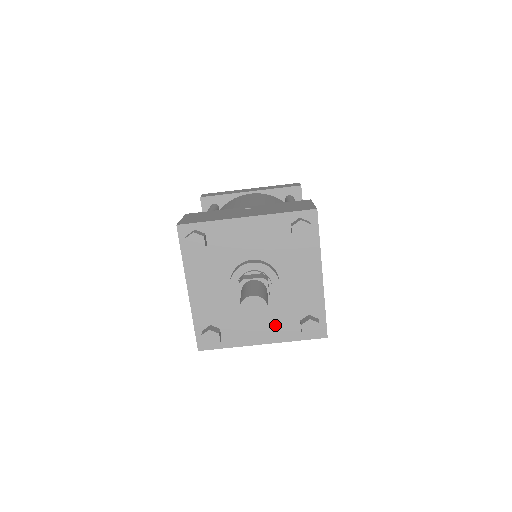
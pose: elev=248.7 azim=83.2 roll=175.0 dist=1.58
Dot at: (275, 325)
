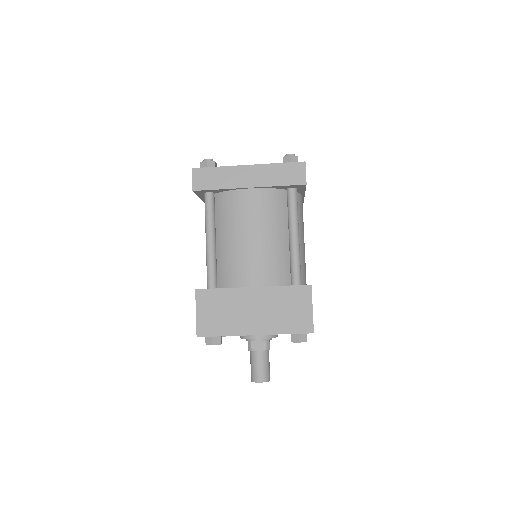
Dot at: occluded
